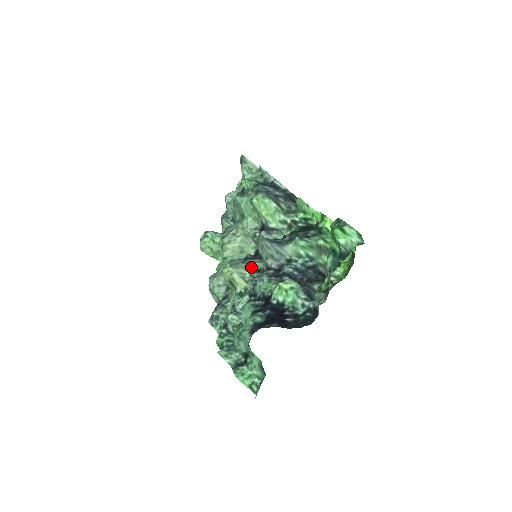
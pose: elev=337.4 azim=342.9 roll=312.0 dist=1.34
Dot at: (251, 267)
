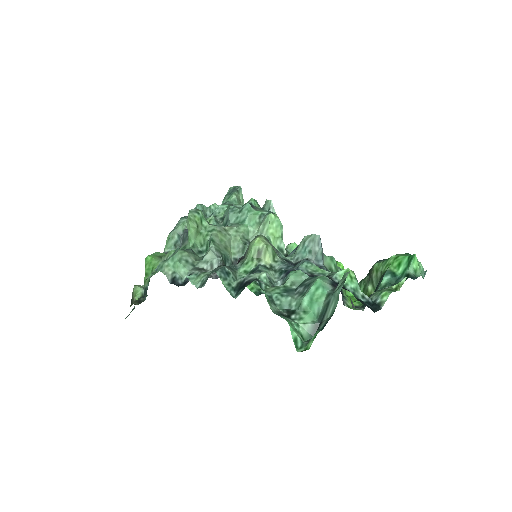
Dot at: (278, 254)
